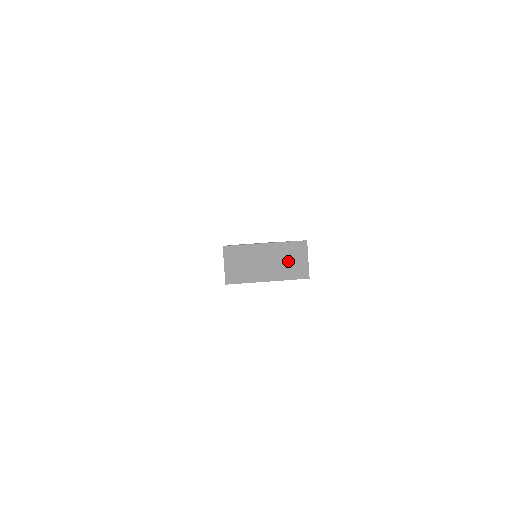
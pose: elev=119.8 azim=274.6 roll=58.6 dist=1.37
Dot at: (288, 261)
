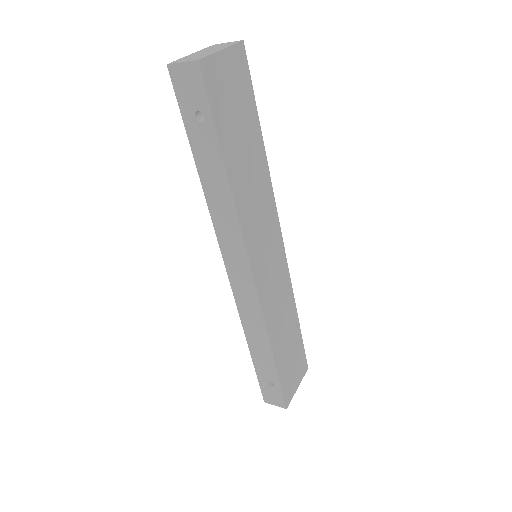
Dot at: (218, 47)
